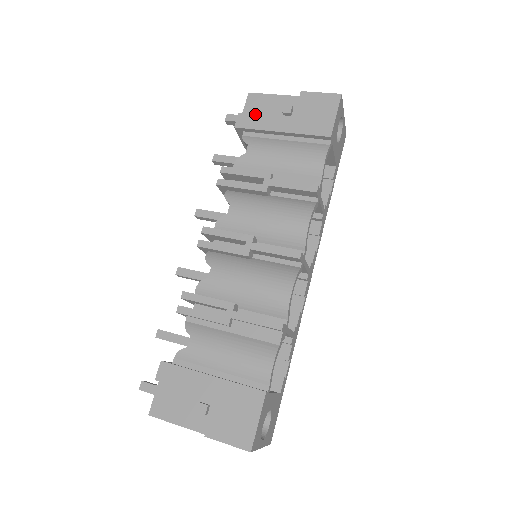
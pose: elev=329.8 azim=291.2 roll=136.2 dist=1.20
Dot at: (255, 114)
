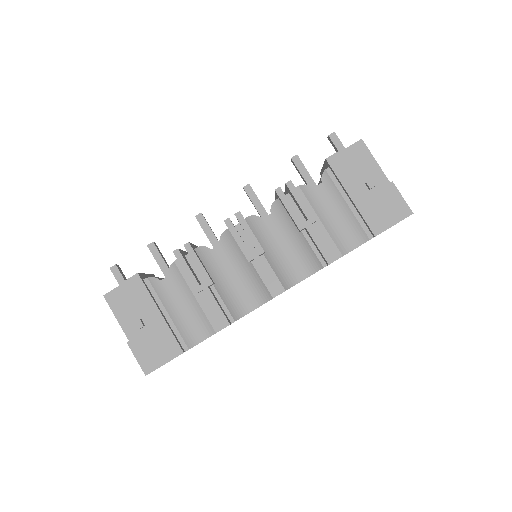
Dot at: occluded
